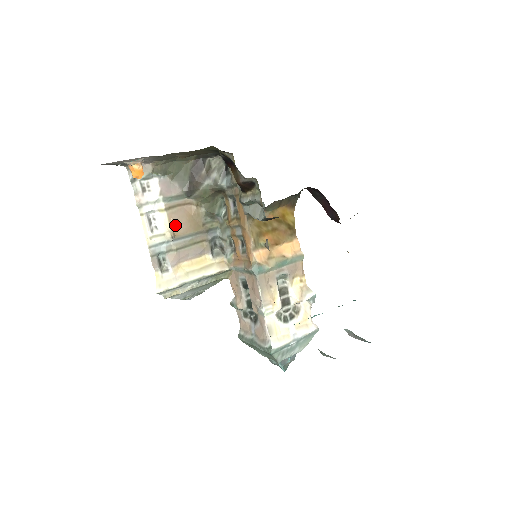
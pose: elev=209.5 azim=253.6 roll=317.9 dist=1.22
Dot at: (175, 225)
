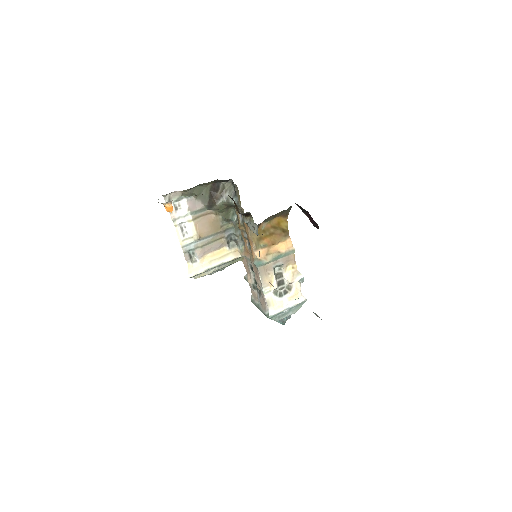
Dot at: (200, 230)
